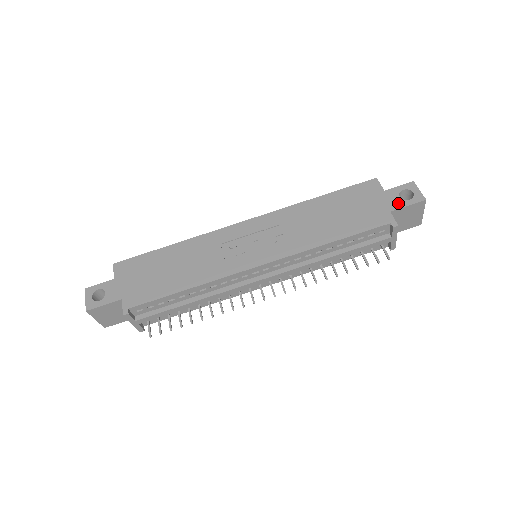
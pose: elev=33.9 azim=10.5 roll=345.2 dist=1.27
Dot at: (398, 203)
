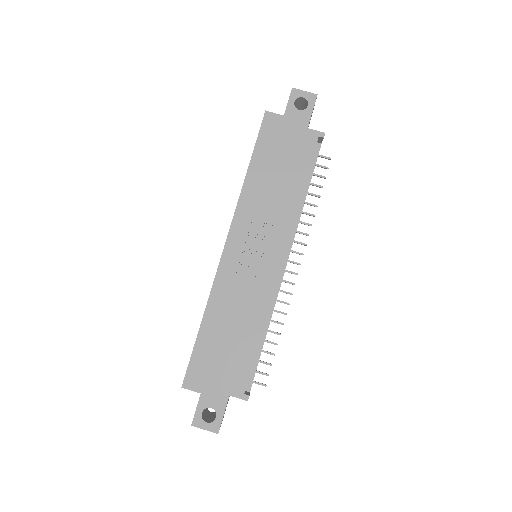
Dot at: (304, 116)
